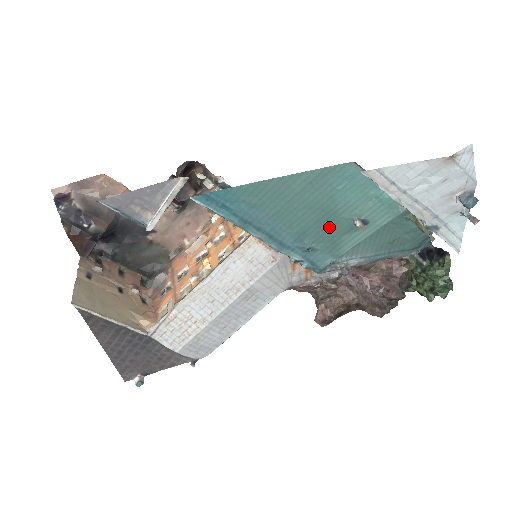
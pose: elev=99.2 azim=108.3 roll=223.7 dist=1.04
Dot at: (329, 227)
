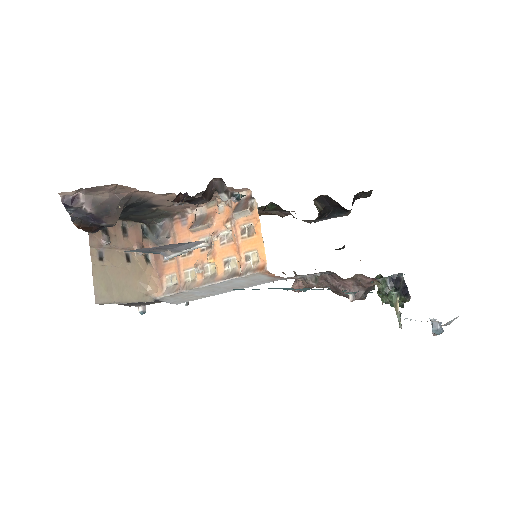
Dot at: occluded
